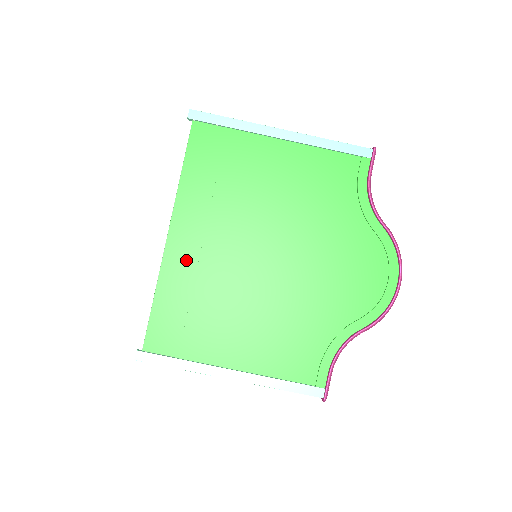
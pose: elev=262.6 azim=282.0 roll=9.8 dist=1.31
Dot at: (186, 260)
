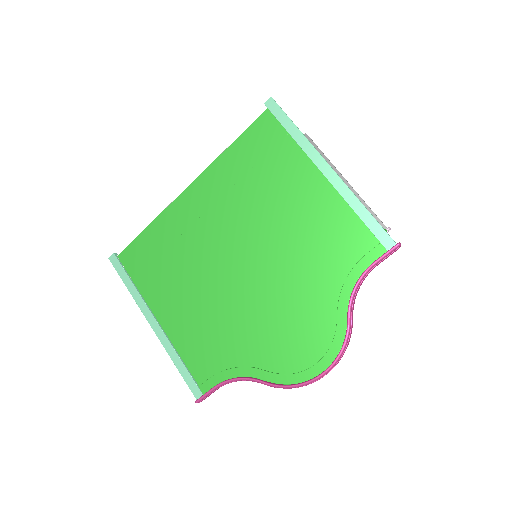
Dot at: (185, 217)
